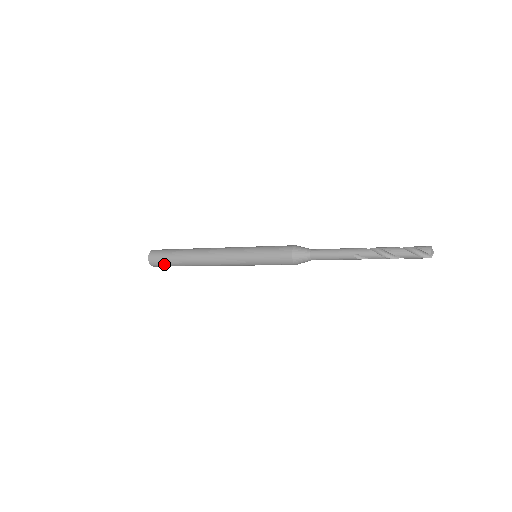
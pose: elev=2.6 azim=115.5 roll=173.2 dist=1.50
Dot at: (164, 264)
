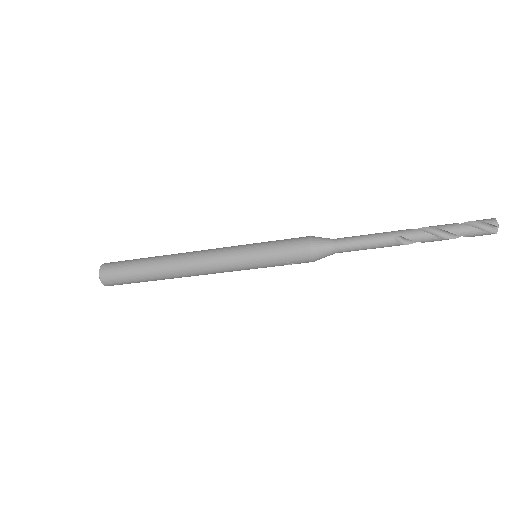
Dot at: (122, 278)
